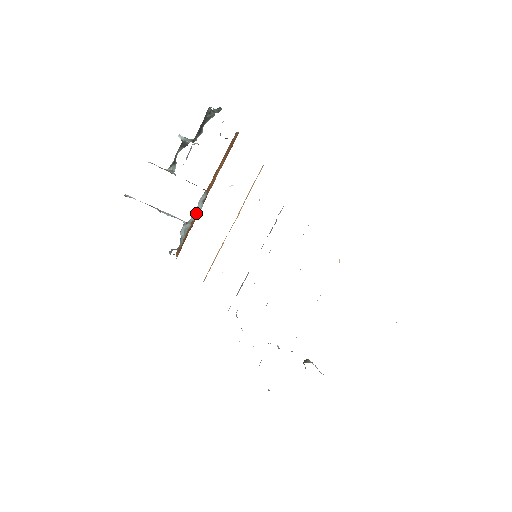
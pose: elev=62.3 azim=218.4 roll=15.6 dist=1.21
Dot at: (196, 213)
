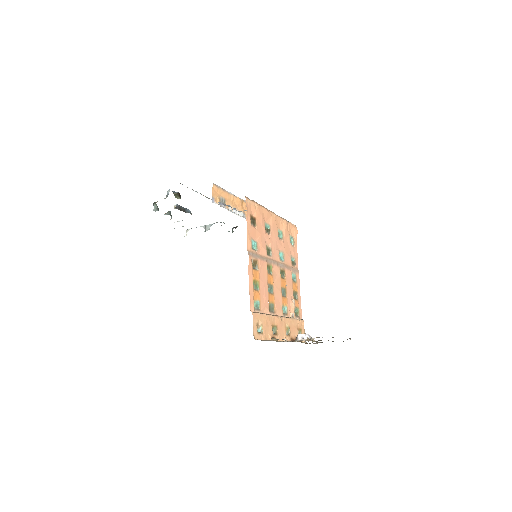
Dot at: occluded
